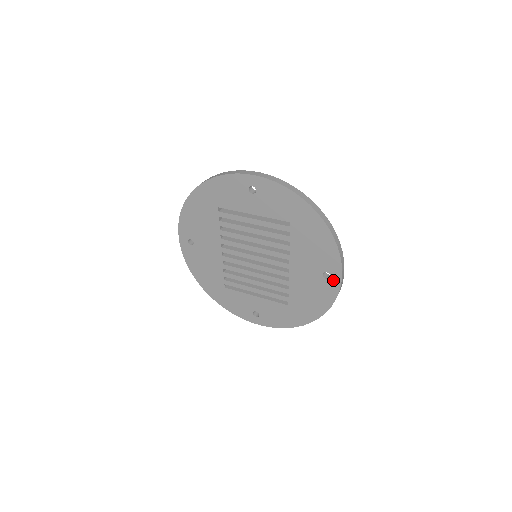
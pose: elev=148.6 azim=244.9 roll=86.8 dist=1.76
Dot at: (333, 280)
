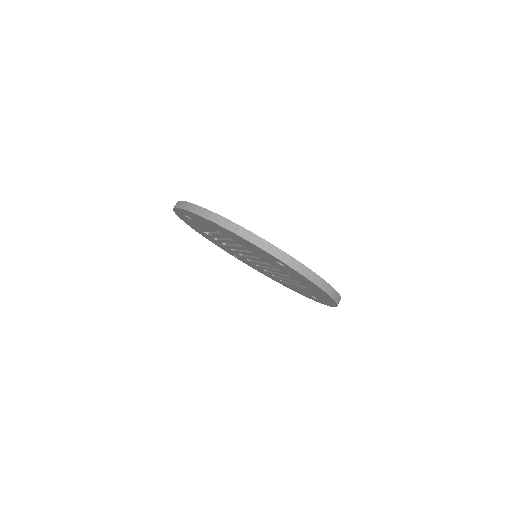
Dot at: (286, 266)
